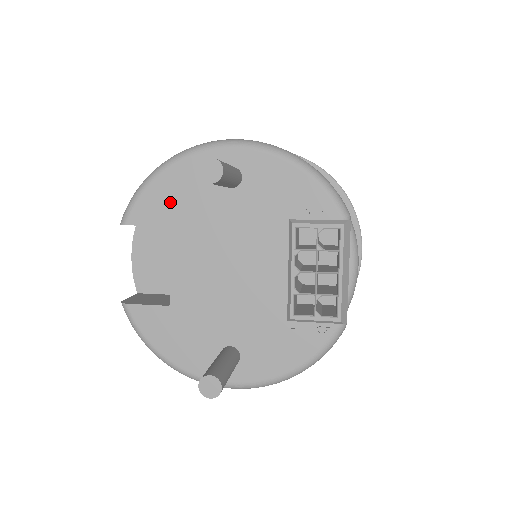
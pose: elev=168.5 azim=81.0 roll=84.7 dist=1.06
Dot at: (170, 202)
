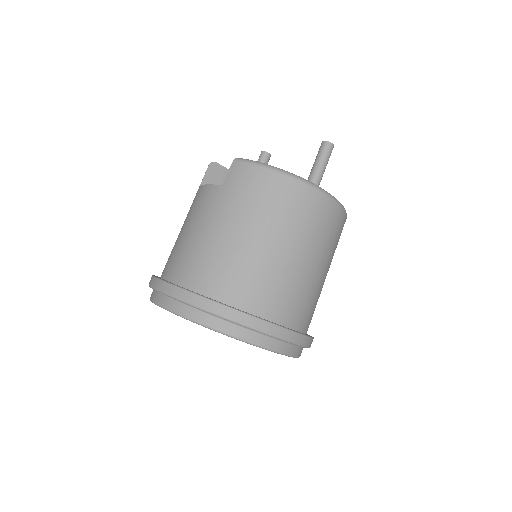
Dot at: occluded
